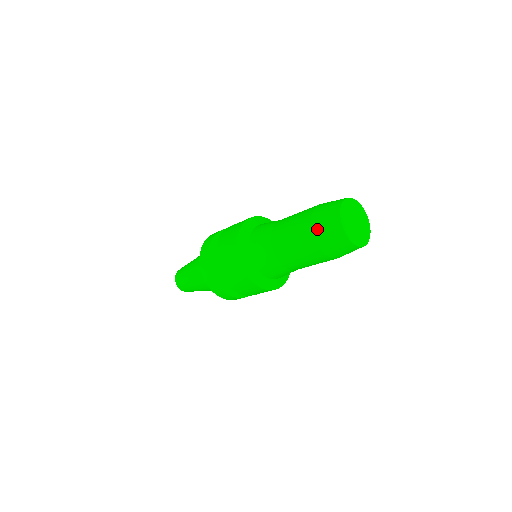
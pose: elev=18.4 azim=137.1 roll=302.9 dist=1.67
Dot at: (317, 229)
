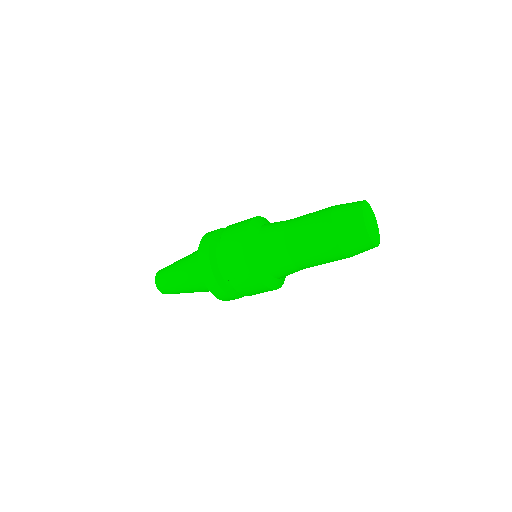
Dot at: (342, 240)
